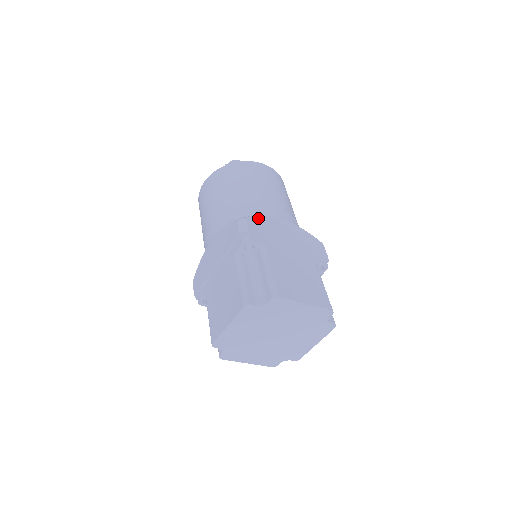
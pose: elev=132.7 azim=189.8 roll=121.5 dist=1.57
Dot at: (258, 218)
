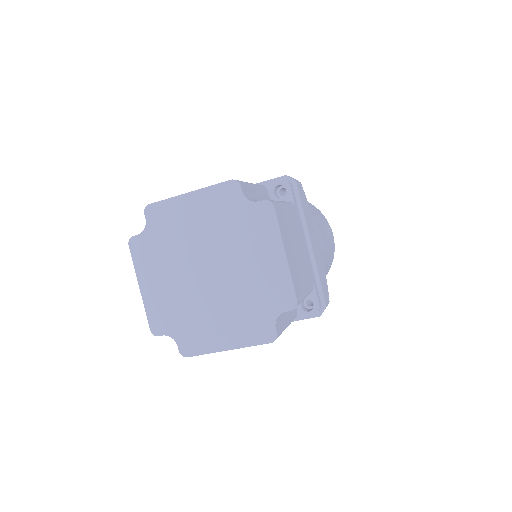
Dot at: (307, 202)
